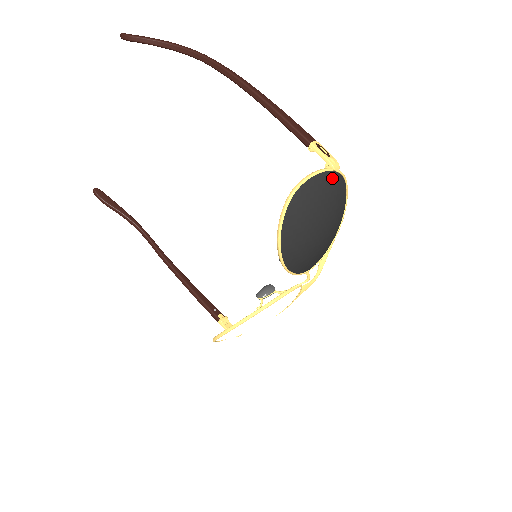
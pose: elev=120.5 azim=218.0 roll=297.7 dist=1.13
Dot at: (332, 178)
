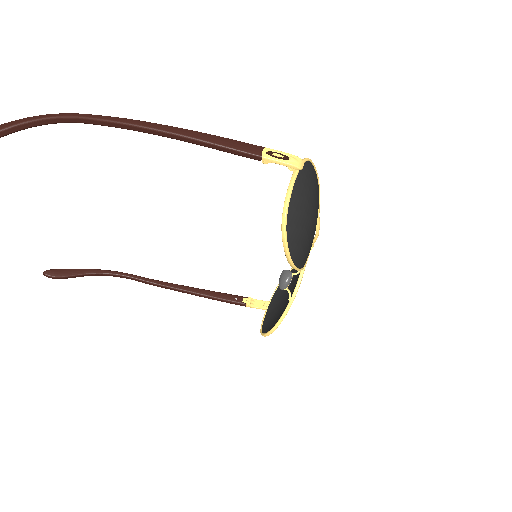
Dot at: (302, 175)
